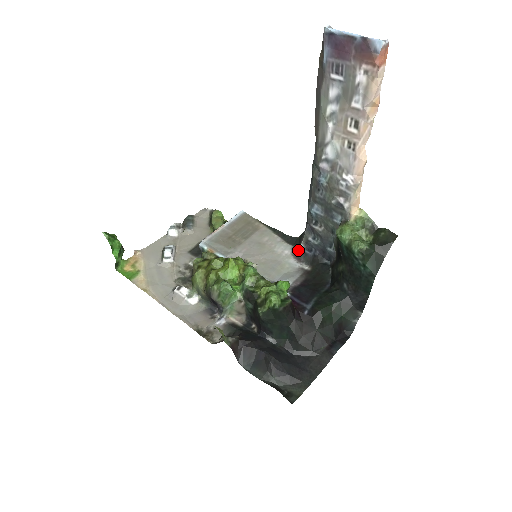
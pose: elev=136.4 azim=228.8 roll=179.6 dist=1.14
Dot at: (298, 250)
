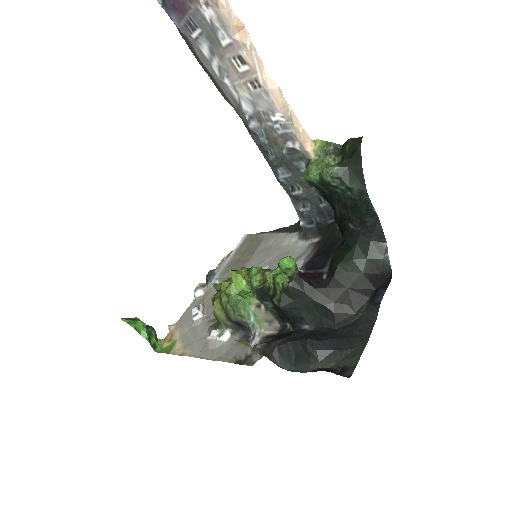
Dot at: (303, 231)
